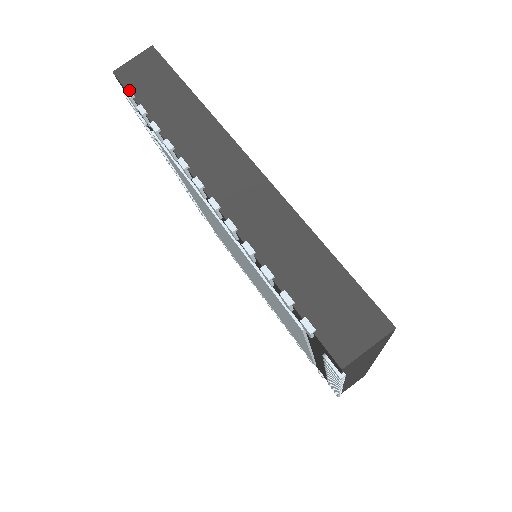
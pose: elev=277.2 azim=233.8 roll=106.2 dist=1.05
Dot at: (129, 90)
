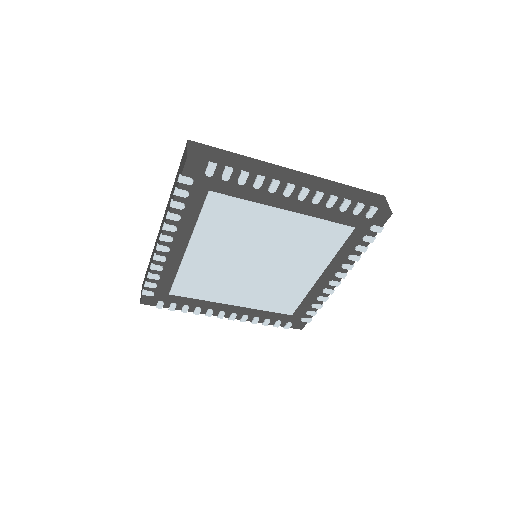
Dot at: (211, 162)
